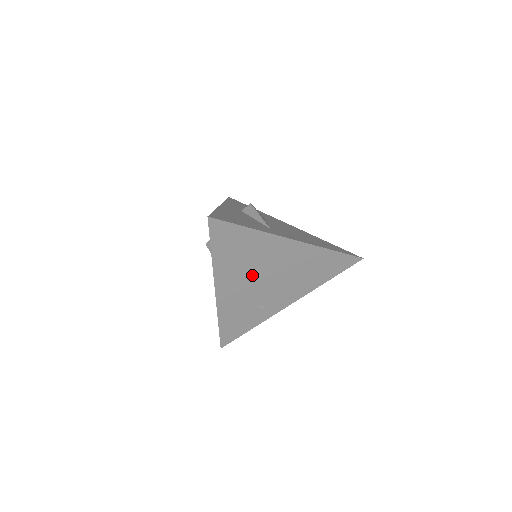
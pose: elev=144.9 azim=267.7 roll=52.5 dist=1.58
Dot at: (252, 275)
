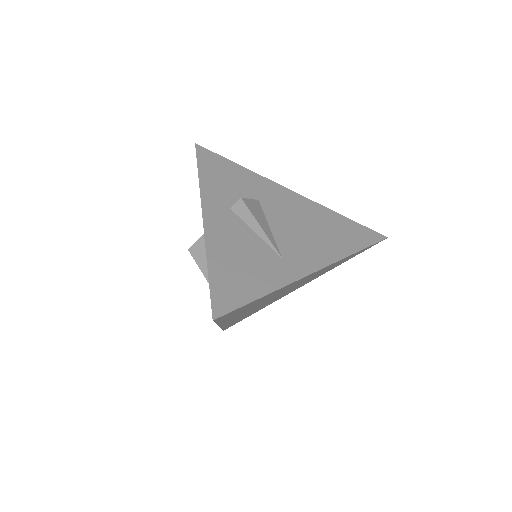
Dot at: (261, 303)
